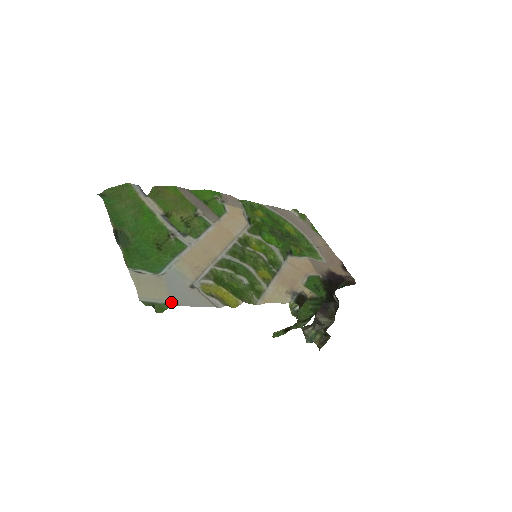
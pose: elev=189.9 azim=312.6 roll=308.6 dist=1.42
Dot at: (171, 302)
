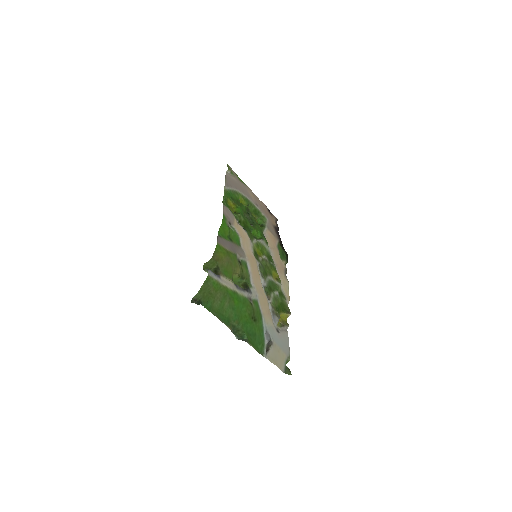
Dot at: (288, 356)
